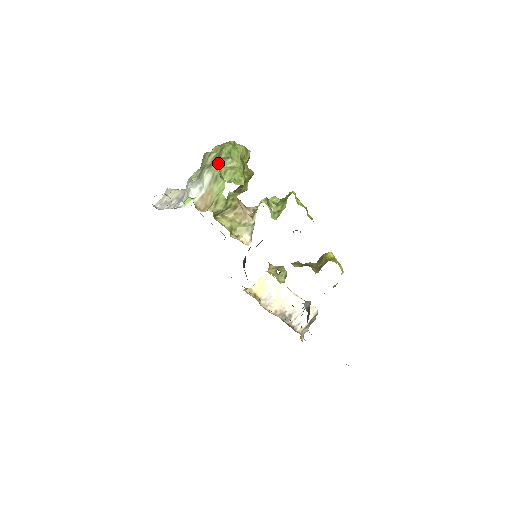
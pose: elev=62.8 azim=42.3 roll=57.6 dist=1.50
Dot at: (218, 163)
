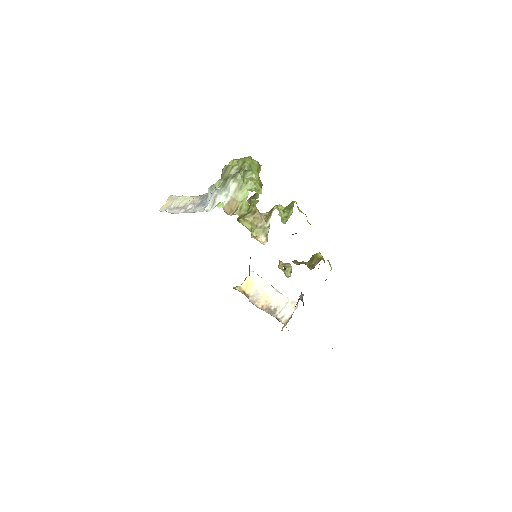
Dot at: (242, 174)
